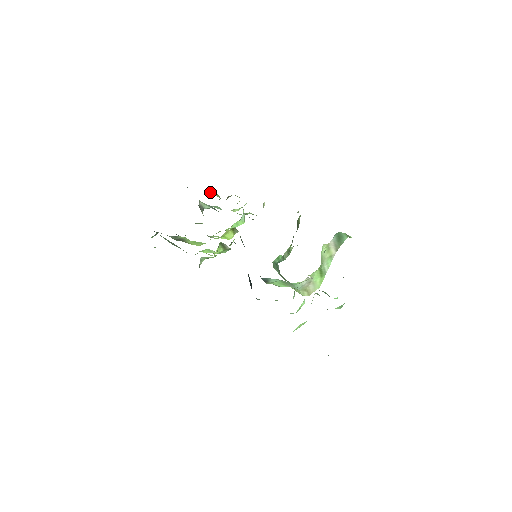
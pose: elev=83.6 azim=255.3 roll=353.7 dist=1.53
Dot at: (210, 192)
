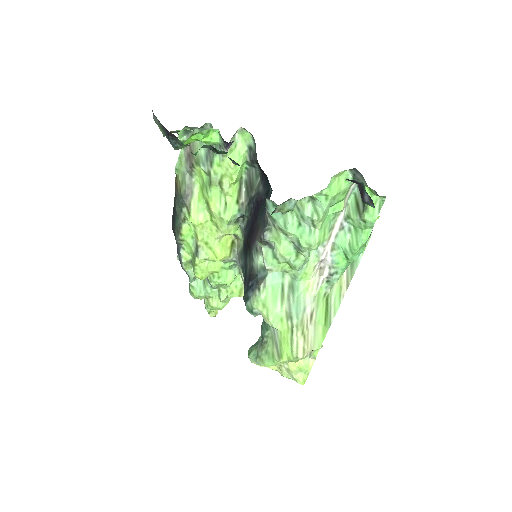
Dot at: occluded
